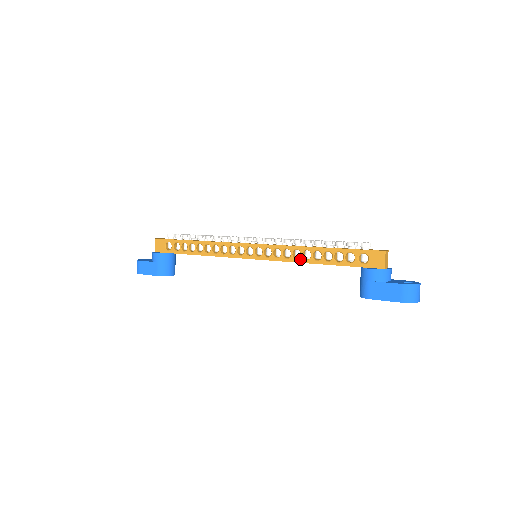
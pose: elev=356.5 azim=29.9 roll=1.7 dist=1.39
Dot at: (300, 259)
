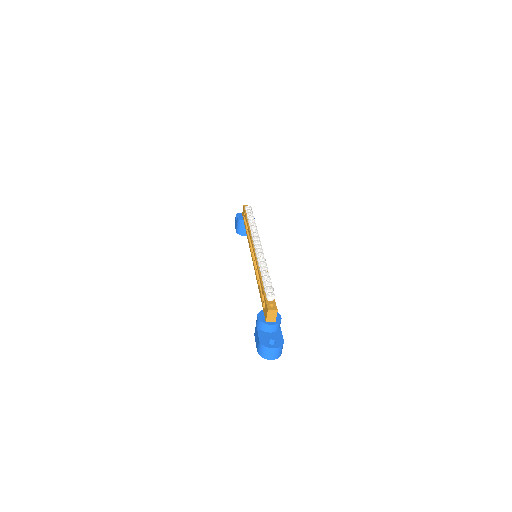
Dot at: (257, 277)
